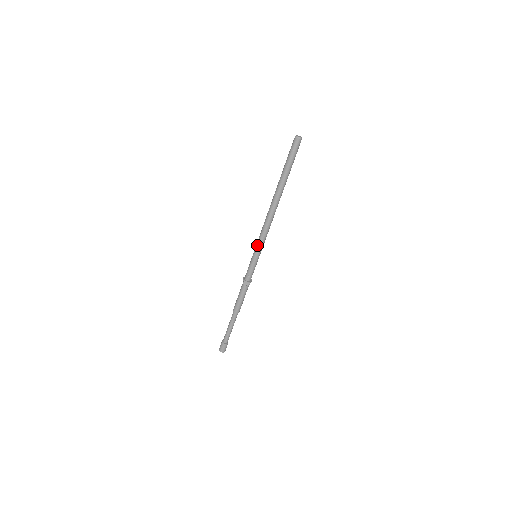
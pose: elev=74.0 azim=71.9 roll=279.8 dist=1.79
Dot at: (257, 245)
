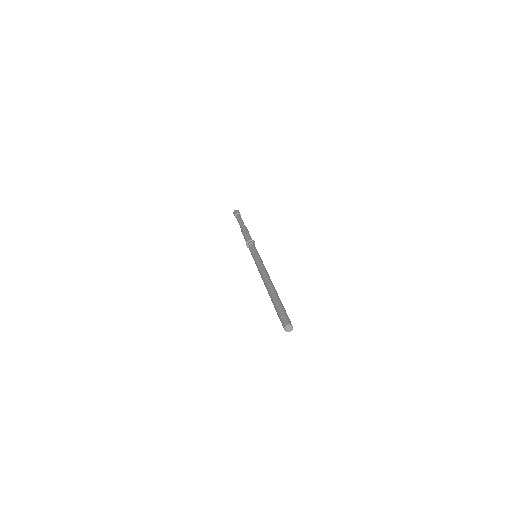
Dot at: occluded
